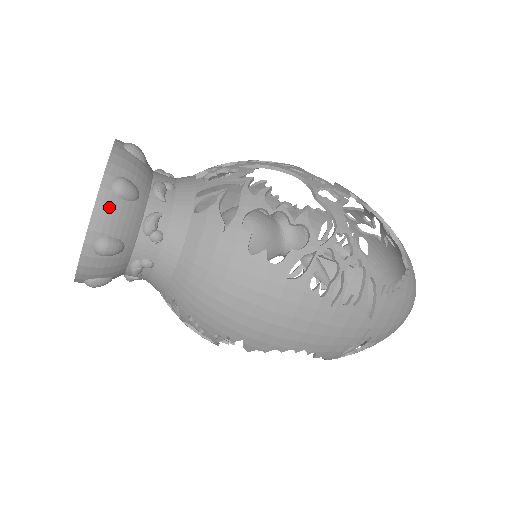
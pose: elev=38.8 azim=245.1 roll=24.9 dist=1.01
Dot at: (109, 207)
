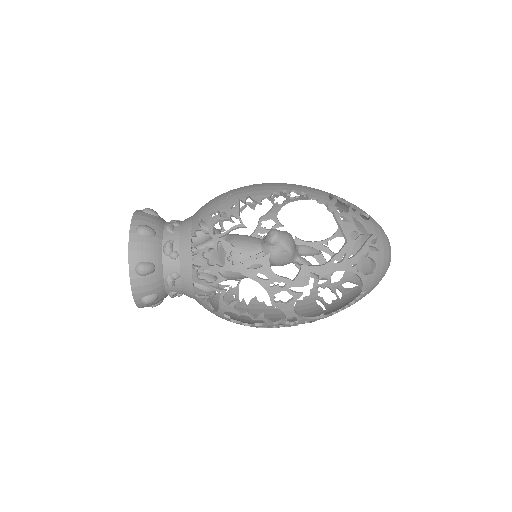
Dot at: (146, 306)
